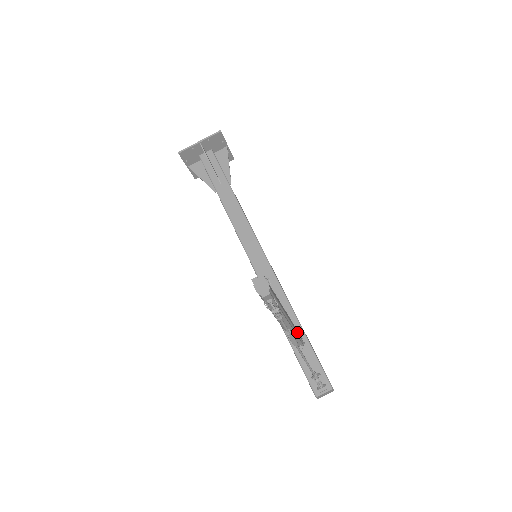
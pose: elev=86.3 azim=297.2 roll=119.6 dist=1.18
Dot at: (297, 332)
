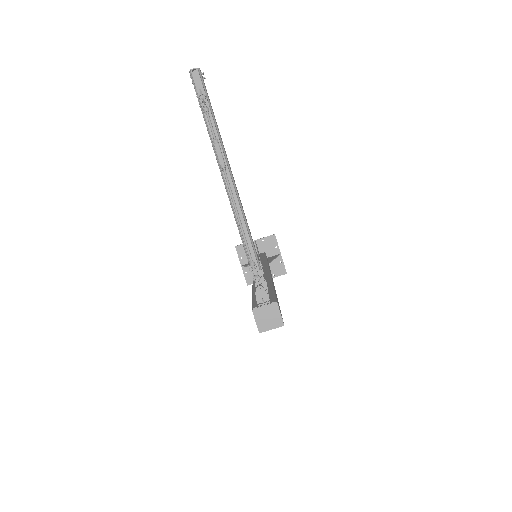
Dot at: (247, 224)
